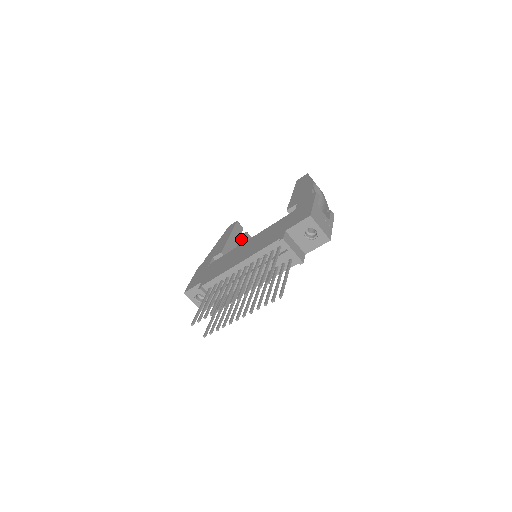
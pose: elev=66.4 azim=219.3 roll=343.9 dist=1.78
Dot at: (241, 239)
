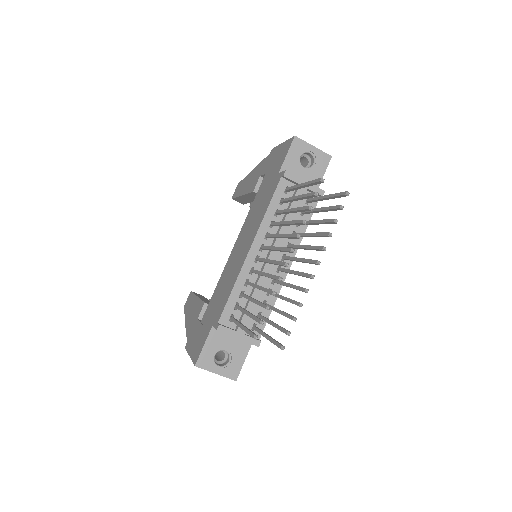
Dot at: occluded
